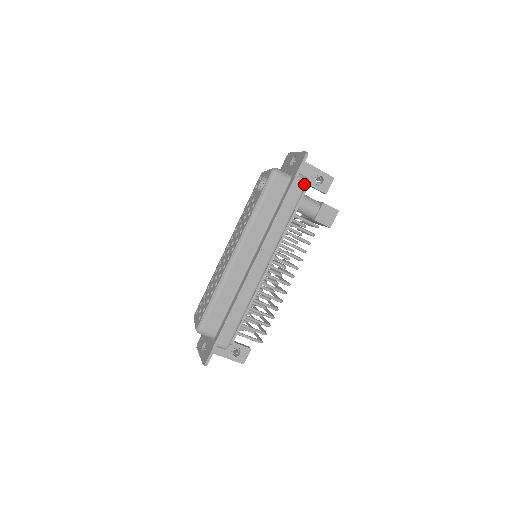
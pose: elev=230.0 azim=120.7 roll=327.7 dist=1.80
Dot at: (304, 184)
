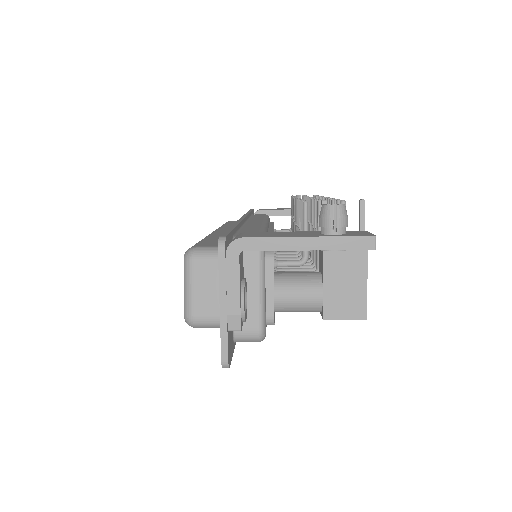
Dot at: occluded
